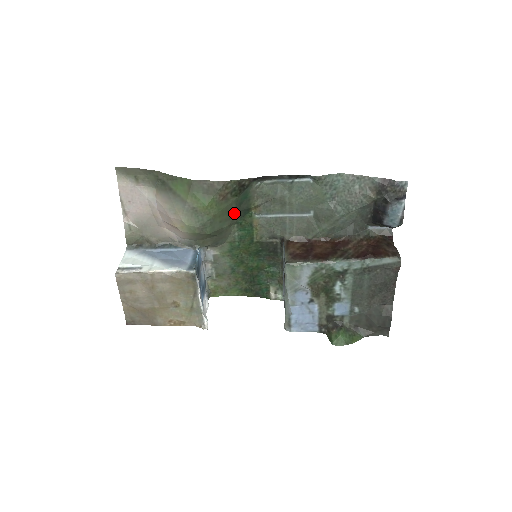
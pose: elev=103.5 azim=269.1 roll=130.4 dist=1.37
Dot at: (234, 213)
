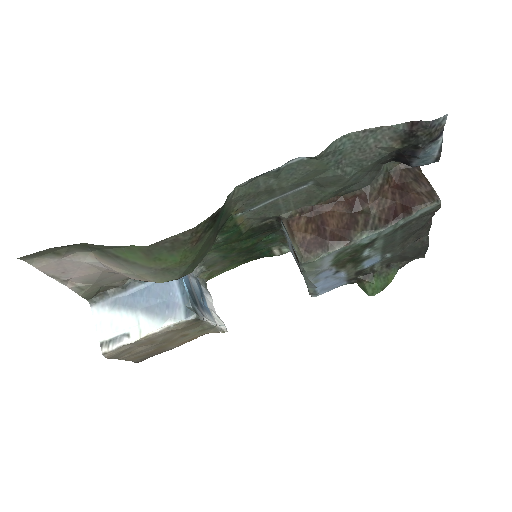
Dot at: (213, 237)
